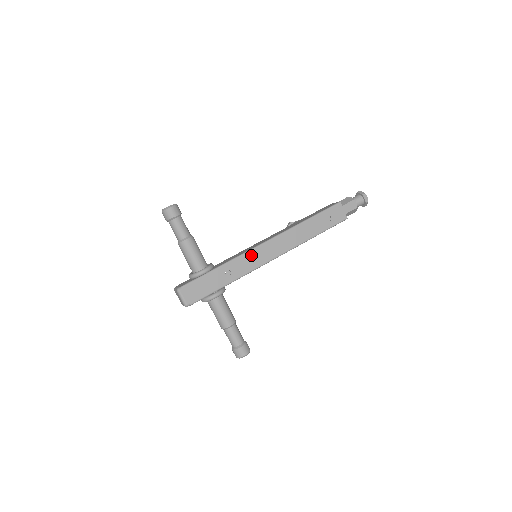
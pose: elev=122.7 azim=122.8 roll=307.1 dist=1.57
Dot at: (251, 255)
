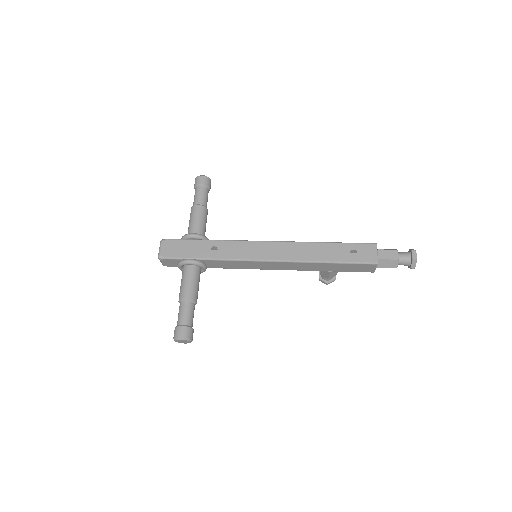
Dot at: (247, 245)
